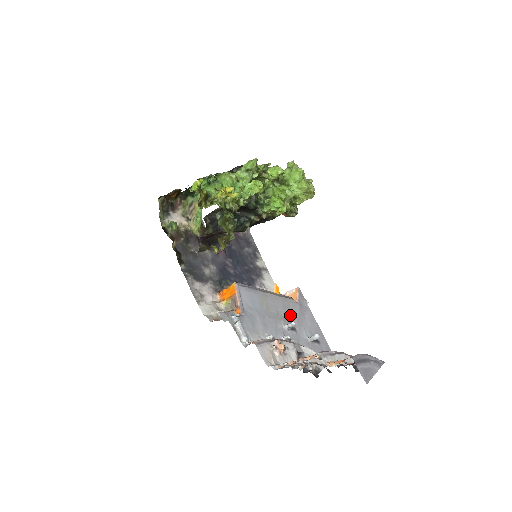
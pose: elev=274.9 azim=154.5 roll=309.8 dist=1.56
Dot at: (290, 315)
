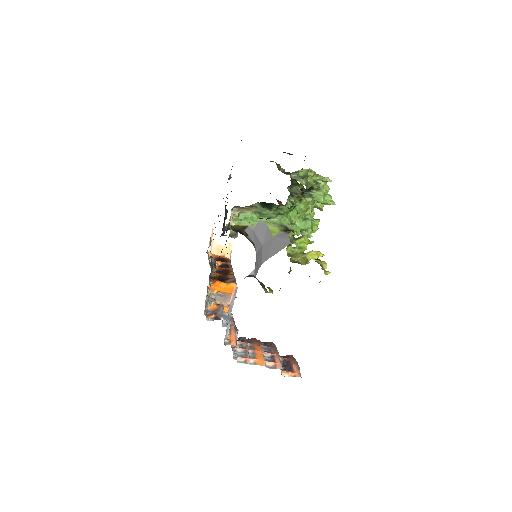
Dot at: occluded
